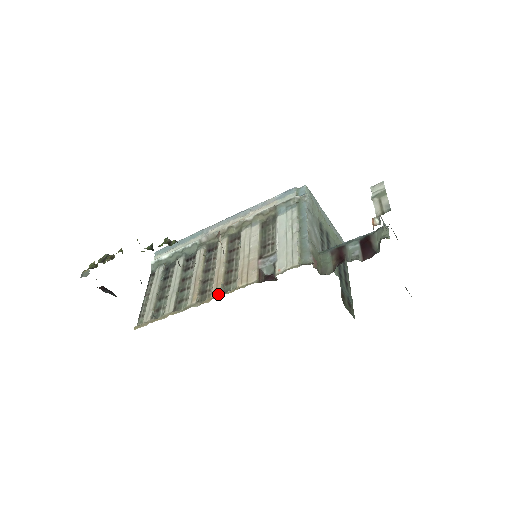
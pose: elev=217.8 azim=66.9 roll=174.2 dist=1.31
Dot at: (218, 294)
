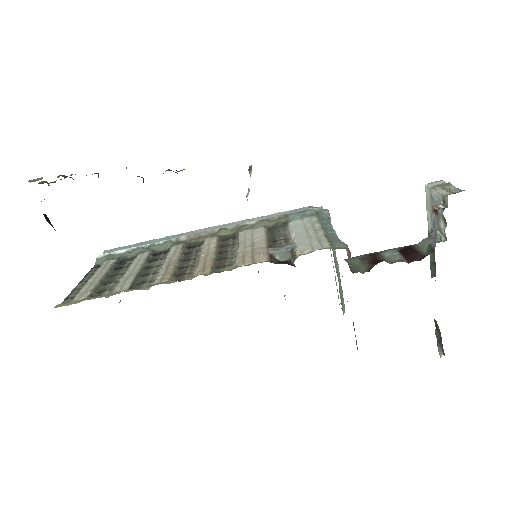
Dot at: (206, 272)
